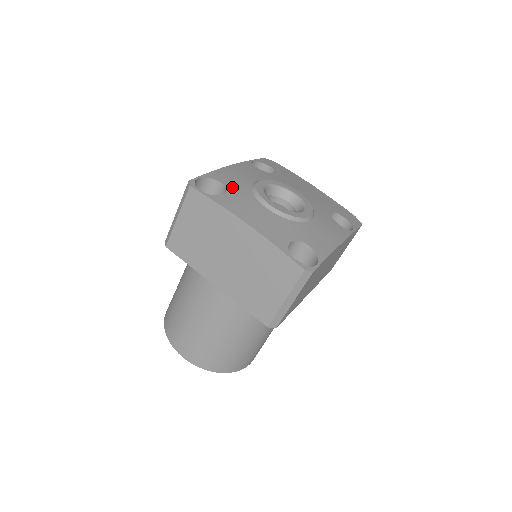
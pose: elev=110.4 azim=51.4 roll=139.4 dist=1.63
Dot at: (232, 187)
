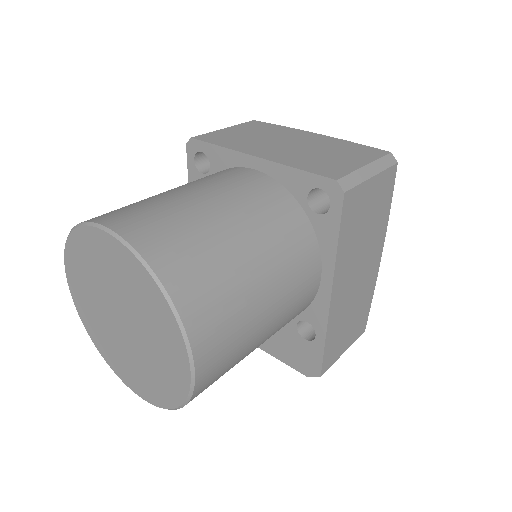
Dot at: occluded
